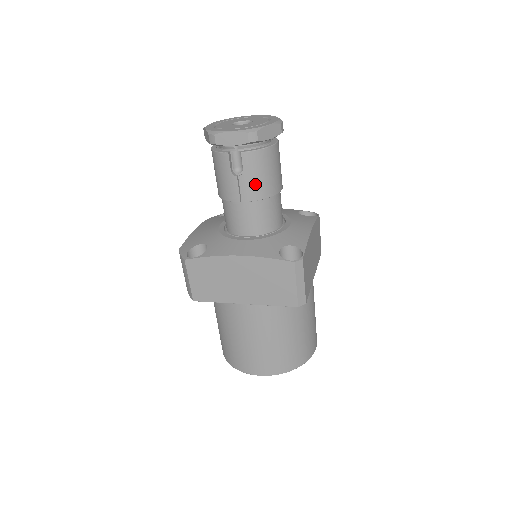
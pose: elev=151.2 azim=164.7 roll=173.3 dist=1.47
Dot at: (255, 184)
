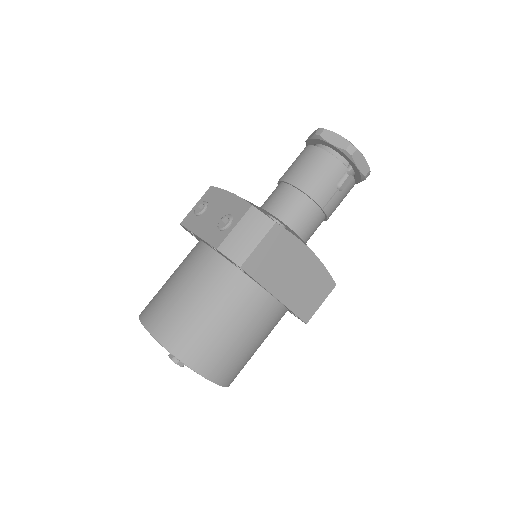
Dot at: (337, 204)
